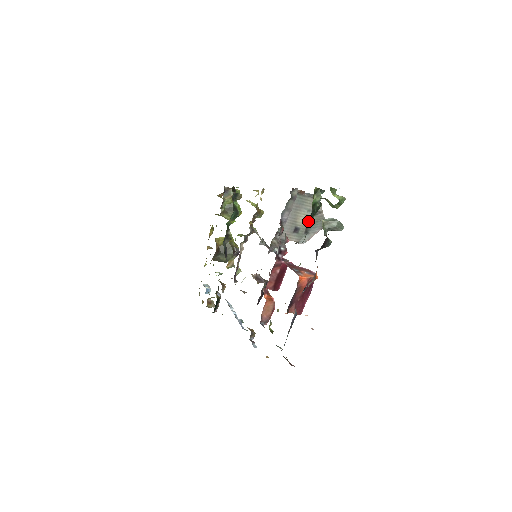
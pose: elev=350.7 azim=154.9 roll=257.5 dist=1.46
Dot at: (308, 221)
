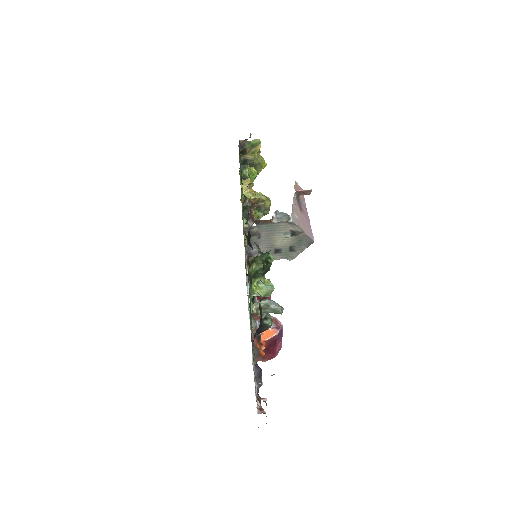
Dot at: (289, 241)
